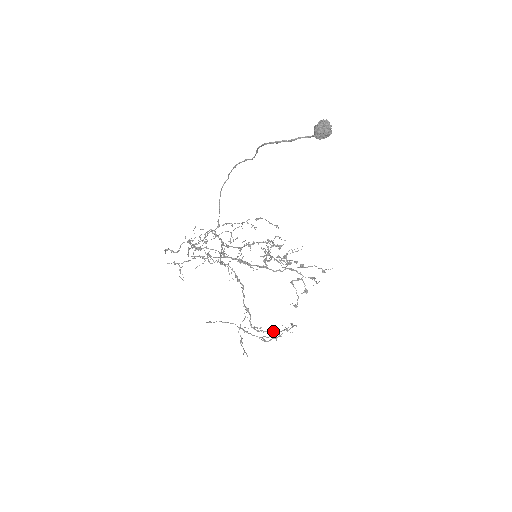
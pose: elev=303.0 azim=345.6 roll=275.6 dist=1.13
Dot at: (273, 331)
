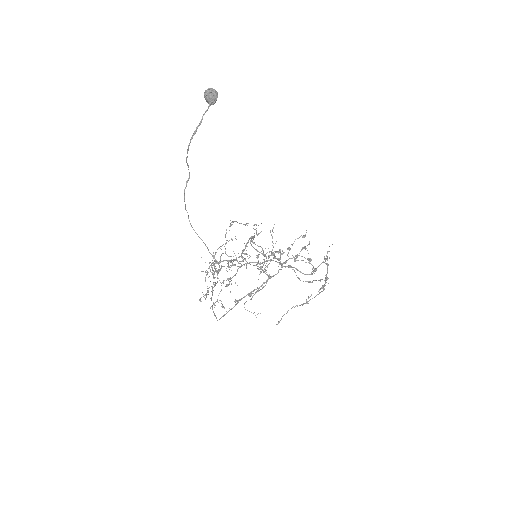
Dot at: (320, 264)
